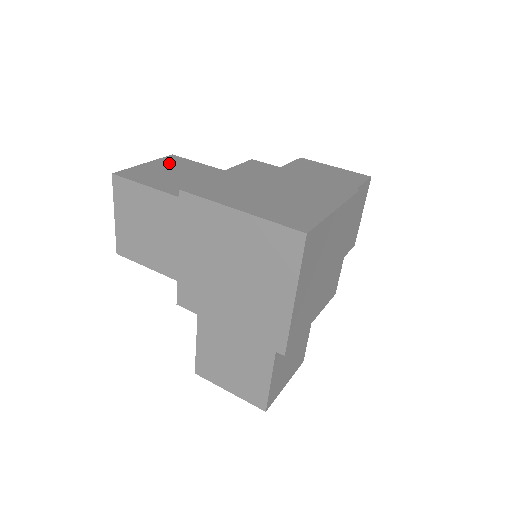
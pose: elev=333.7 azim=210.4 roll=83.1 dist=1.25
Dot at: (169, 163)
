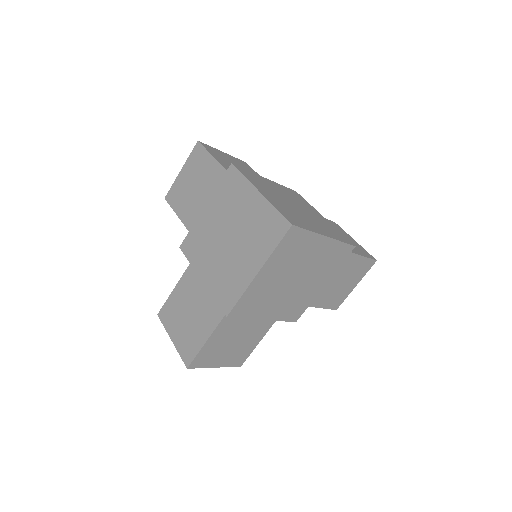
Dot at: (240, 162)
